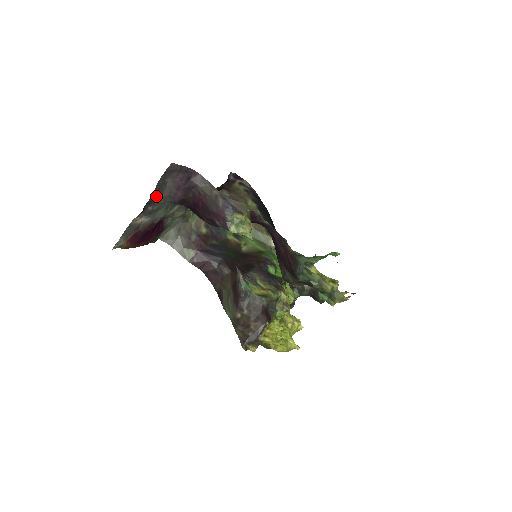
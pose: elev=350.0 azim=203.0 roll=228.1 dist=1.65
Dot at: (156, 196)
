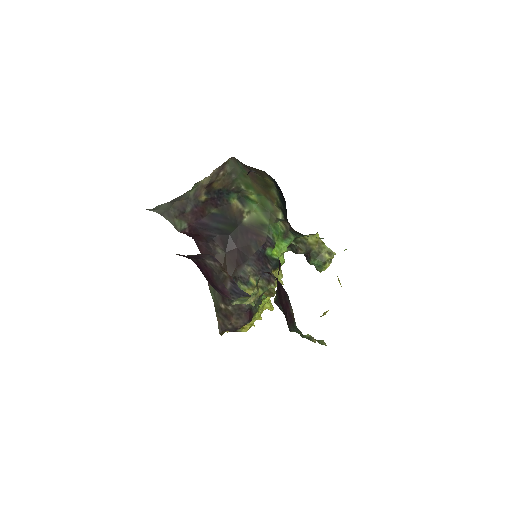
Dot at: occluded
